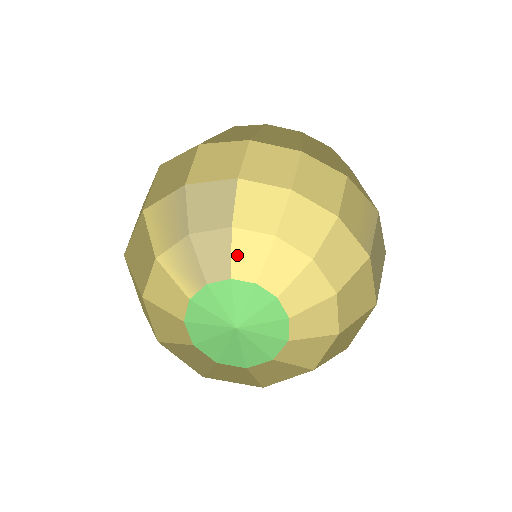
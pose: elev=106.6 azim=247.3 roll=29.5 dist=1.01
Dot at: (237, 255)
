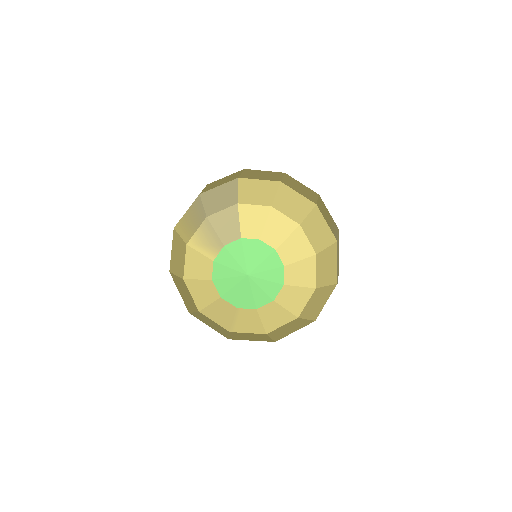
Dot at: (244, 222)
